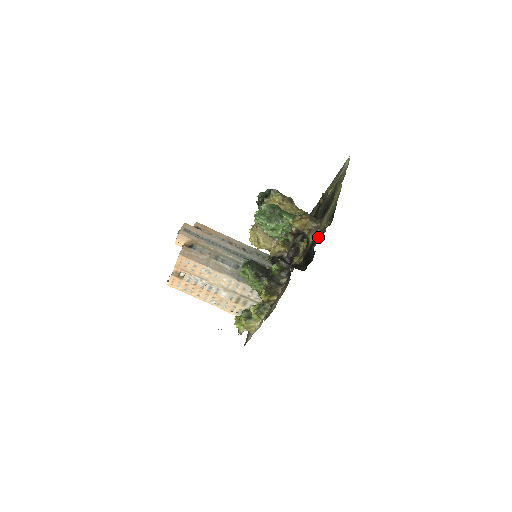
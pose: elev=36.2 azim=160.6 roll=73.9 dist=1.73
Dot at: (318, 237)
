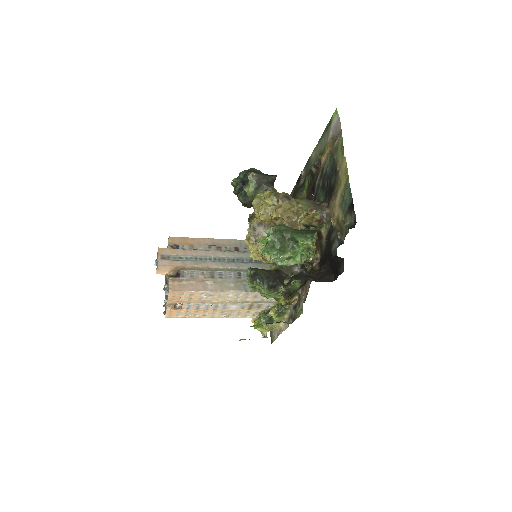
Dot at: (338, 236)
